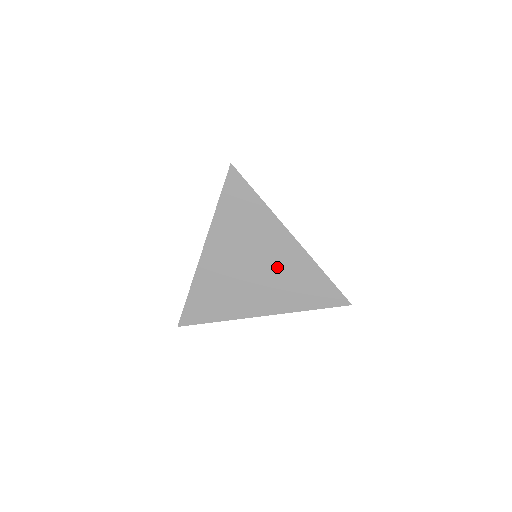
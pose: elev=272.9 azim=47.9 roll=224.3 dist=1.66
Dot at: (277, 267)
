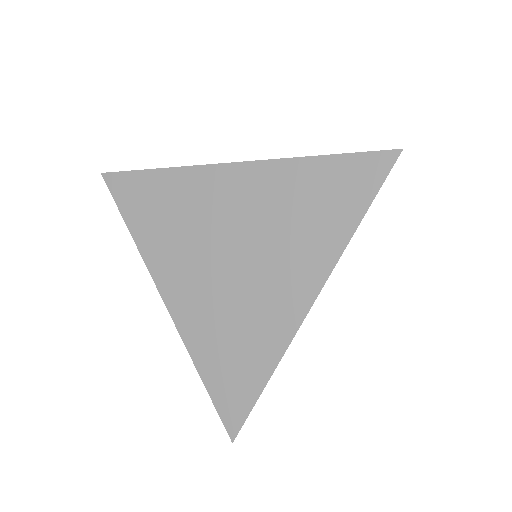
Dot at: (255, 219)
